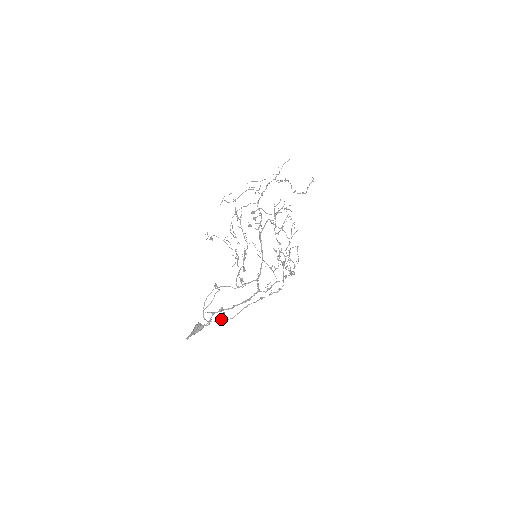
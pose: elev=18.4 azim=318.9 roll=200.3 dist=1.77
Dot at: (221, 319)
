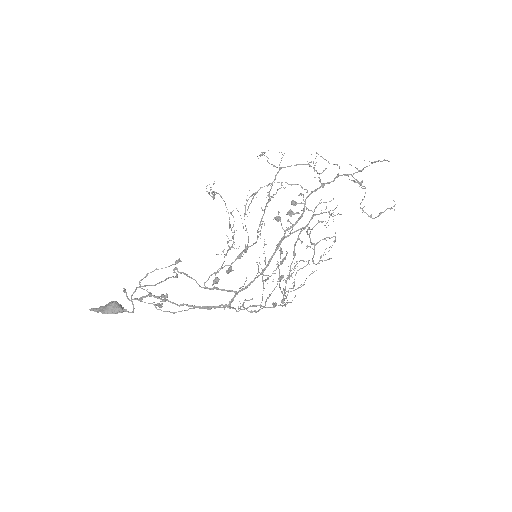
Dot at: (157, 304)
